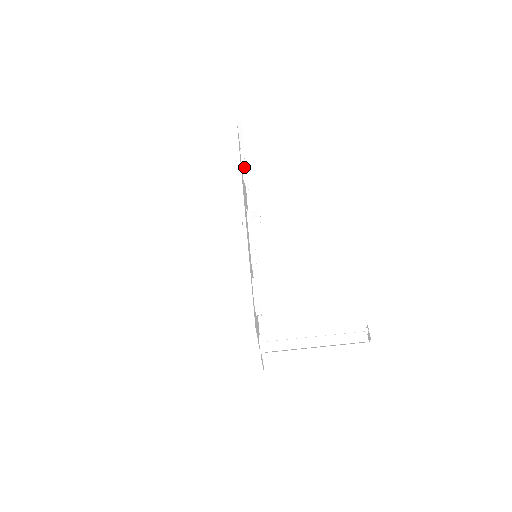
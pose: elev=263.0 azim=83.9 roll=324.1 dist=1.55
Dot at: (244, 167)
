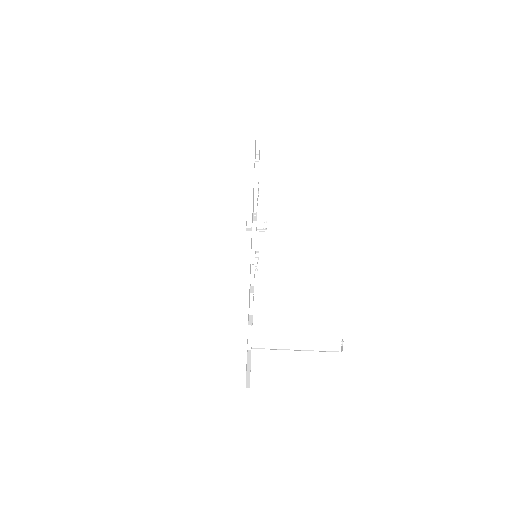
Dot at: (256, 191)
